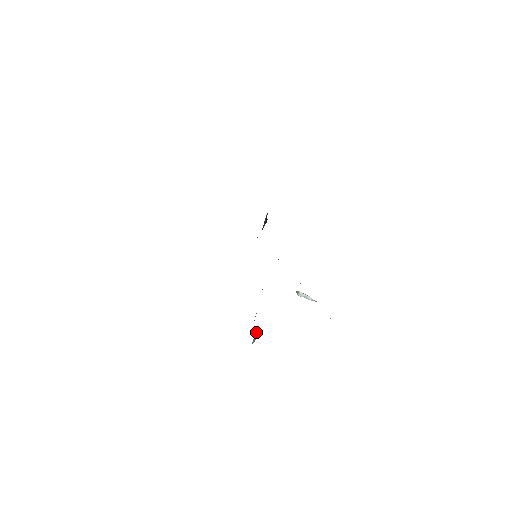
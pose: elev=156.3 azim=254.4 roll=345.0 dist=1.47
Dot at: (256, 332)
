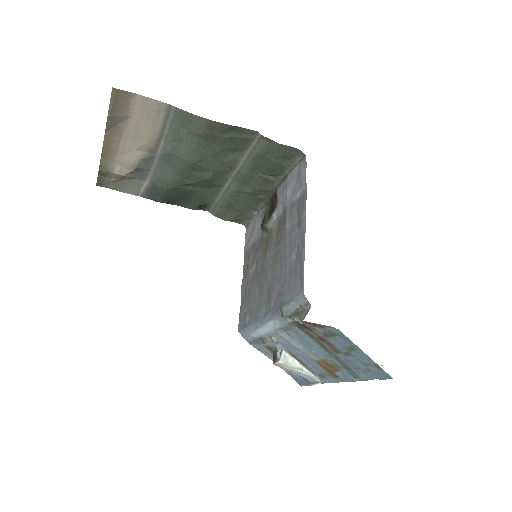
Dot at: (299, 311)
